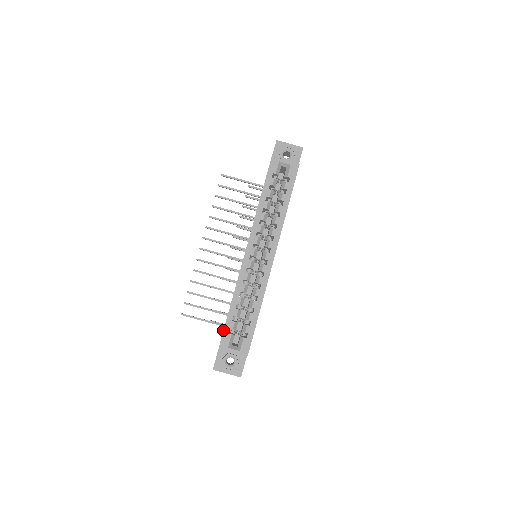
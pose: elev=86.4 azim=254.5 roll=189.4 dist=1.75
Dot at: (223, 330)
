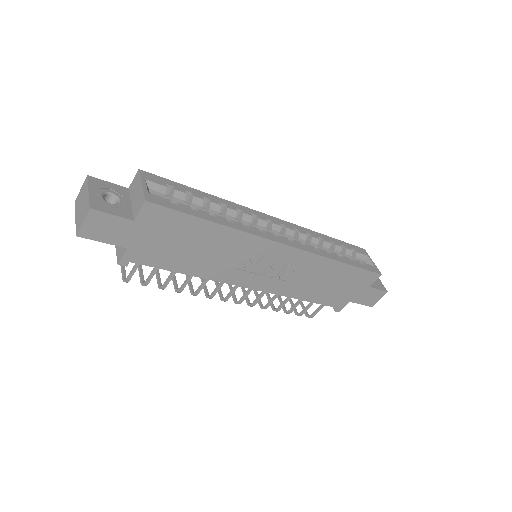
Dot at: occluded
